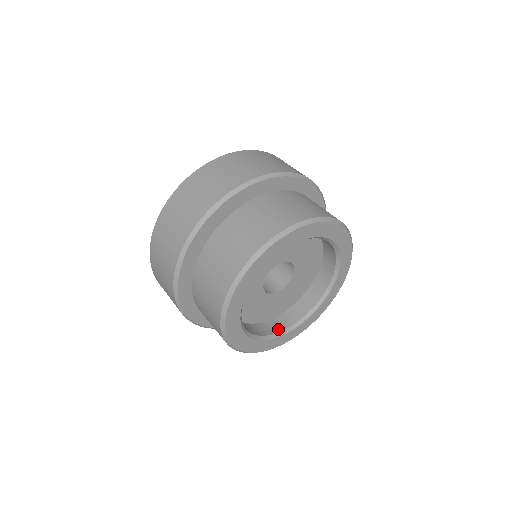
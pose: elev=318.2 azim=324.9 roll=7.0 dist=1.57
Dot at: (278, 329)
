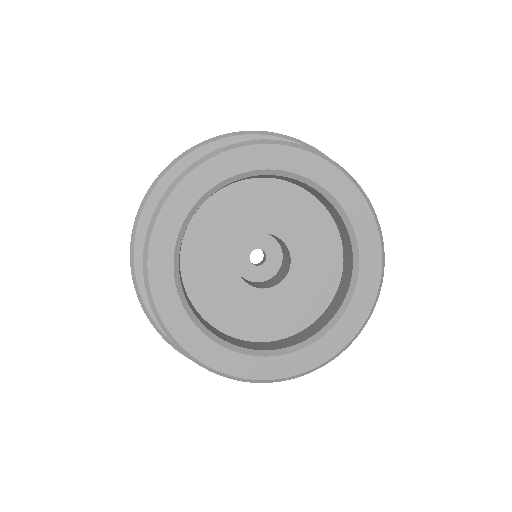
Dot at: (239, 345)
